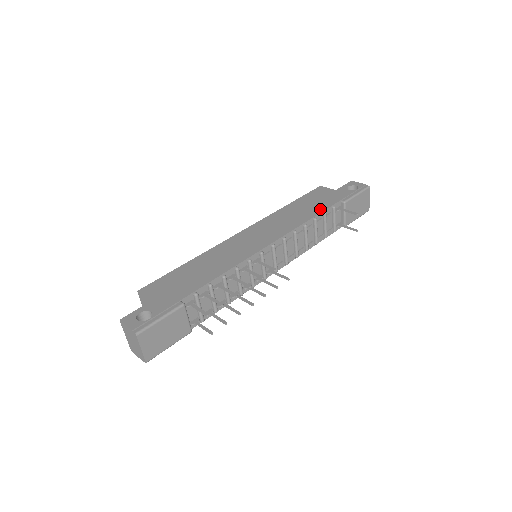
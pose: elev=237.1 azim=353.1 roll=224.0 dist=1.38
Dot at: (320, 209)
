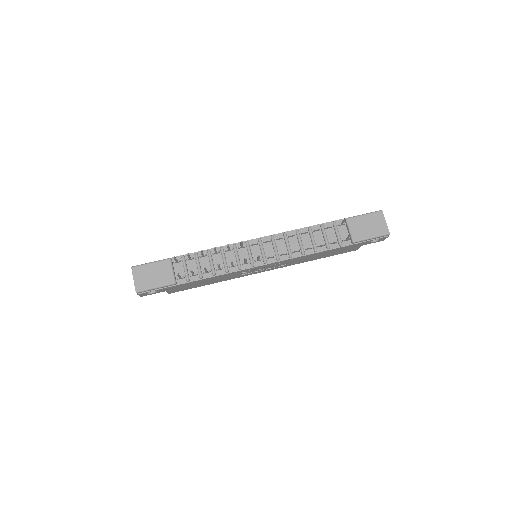
Dot at: occluded
